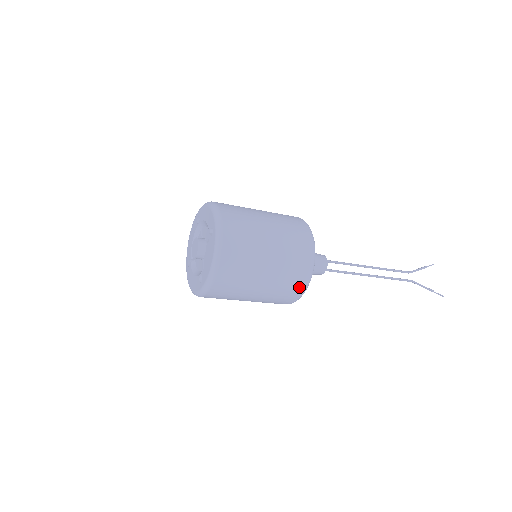
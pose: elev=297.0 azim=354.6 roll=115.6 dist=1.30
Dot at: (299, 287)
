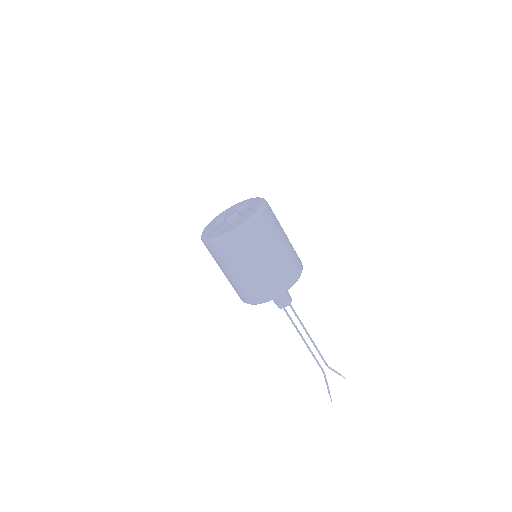
Dot at: (261, 297)
